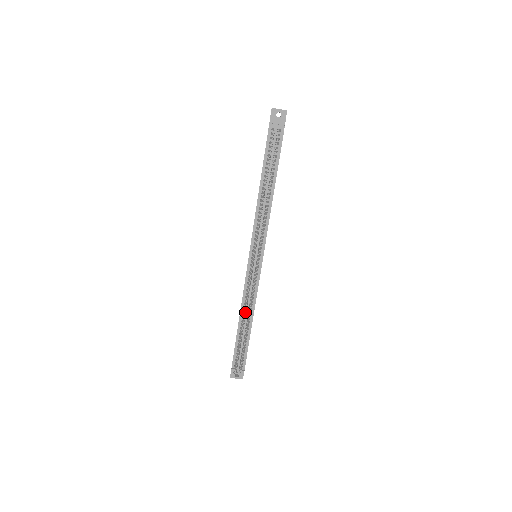
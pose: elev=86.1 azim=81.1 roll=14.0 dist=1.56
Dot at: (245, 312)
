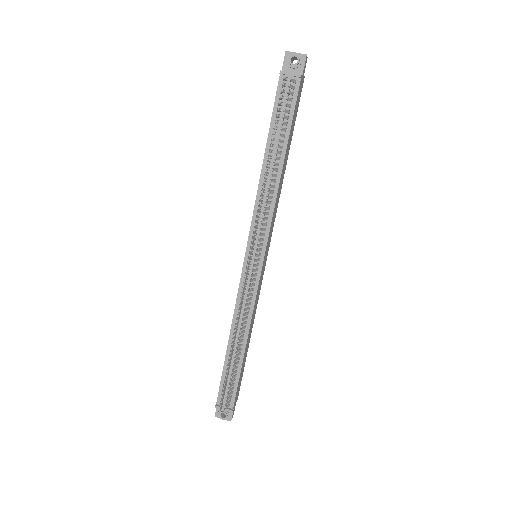
Dot at: (235, 330)
